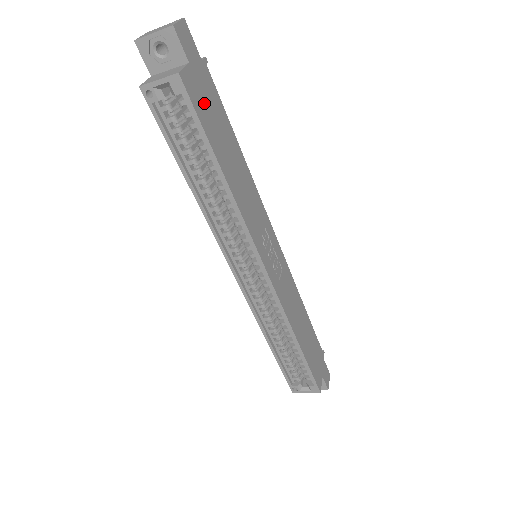
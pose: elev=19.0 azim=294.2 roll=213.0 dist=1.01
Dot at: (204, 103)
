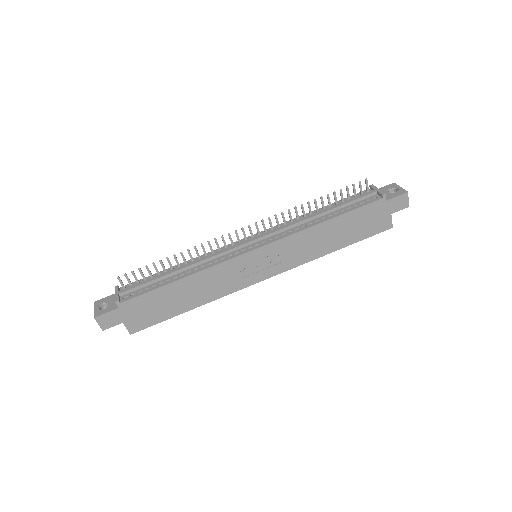
Dot at: (146, 315)
